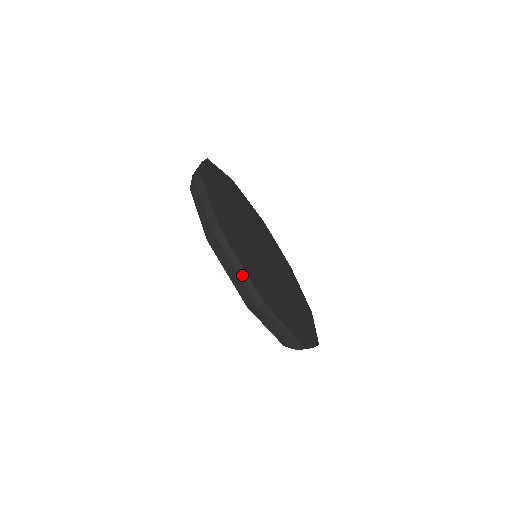
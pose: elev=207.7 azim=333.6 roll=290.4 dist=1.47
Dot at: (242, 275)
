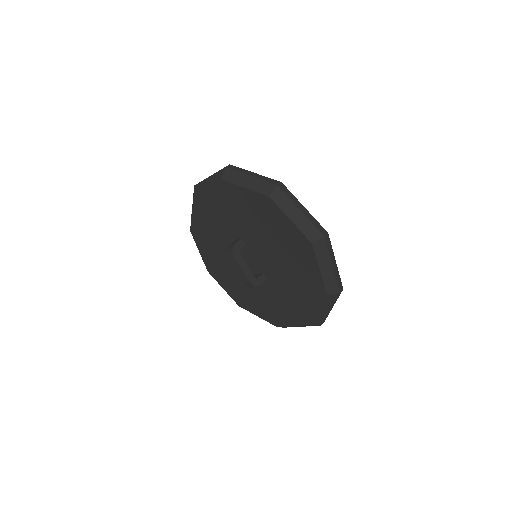
Dot at: (257, 176)
